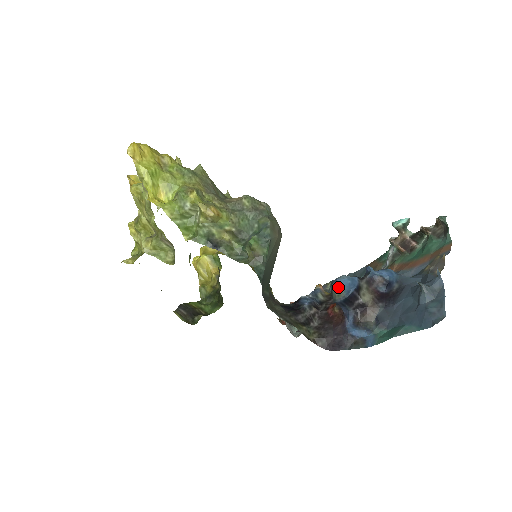
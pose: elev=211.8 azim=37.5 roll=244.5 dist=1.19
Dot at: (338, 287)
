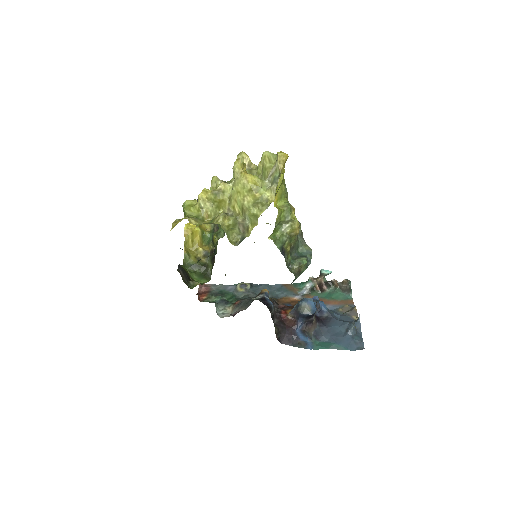
Dot at: (308, 305)
